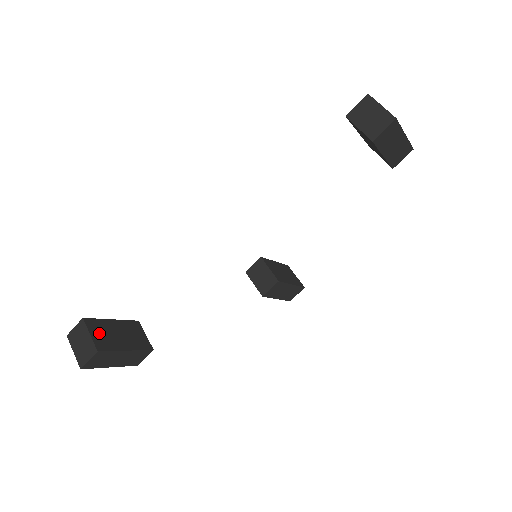
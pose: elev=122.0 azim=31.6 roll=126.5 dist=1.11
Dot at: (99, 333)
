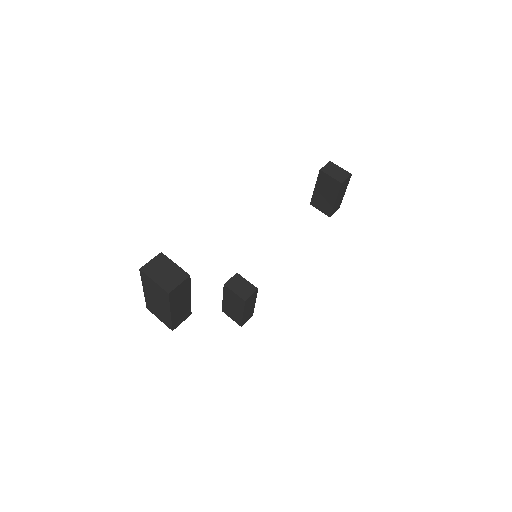
Dot at: occluded
